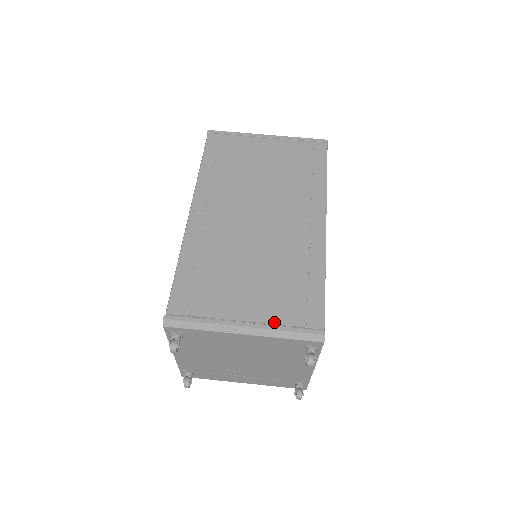
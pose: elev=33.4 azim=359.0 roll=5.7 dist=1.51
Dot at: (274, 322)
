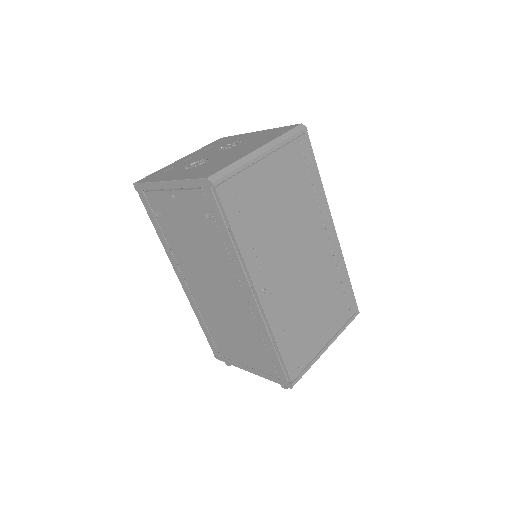
Dot at: (339, 329)
